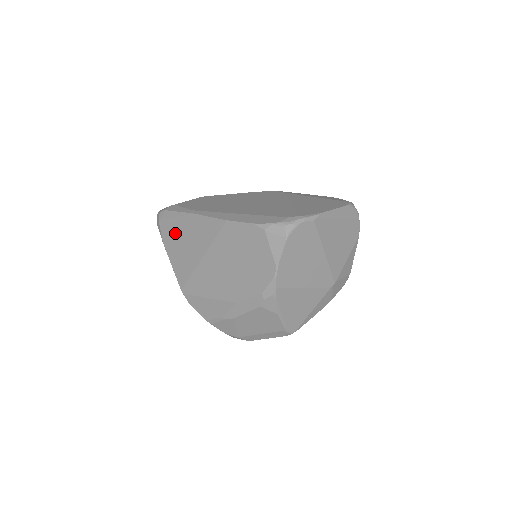
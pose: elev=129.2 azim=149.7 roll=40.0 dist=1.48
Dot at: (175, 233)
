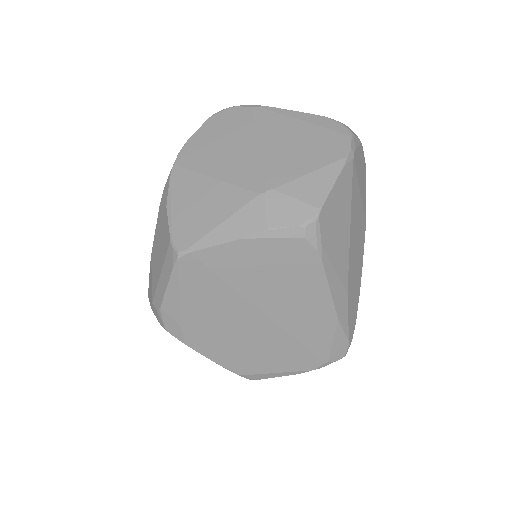
Dot at: occluded
